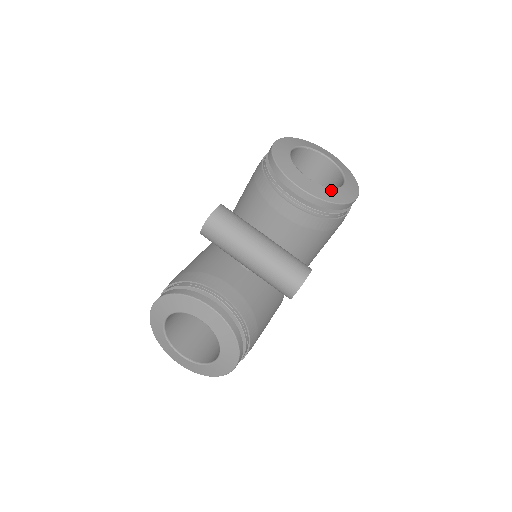
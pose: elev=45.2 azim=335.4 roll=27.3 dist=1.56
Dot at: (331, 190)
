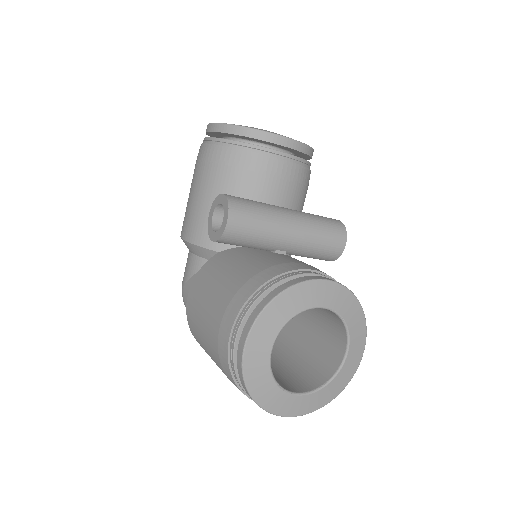
Dot at: occluded
